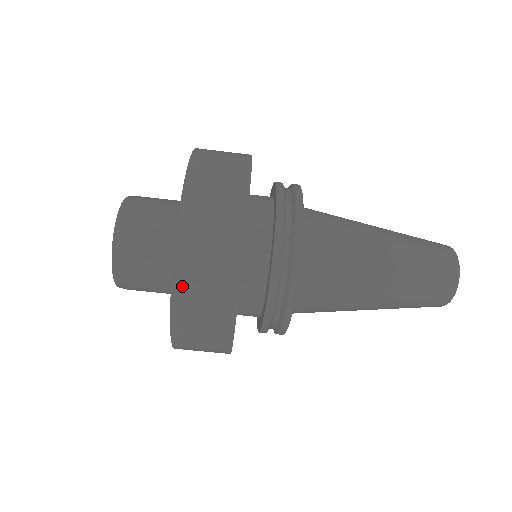
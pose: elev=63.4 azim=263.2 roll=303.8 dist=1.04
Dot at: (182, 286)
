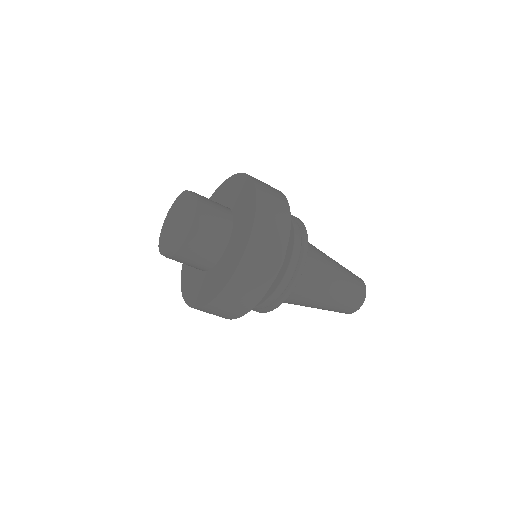
Dot at: (225, 296)
